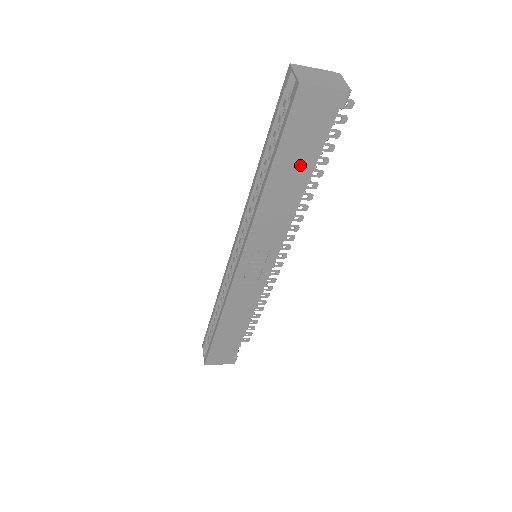
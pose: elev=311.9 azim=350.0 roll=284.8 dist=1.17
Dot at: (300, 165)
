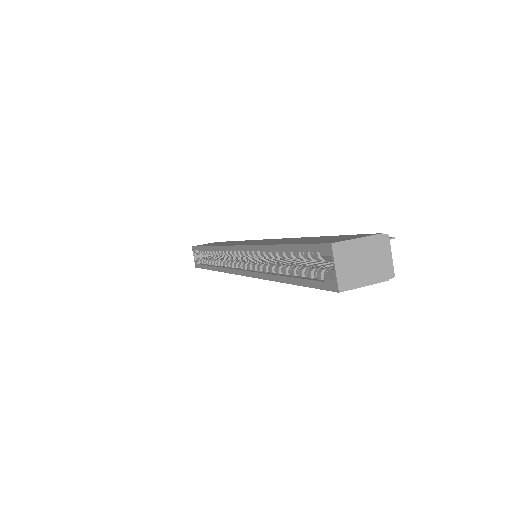
Dot at: occluded
